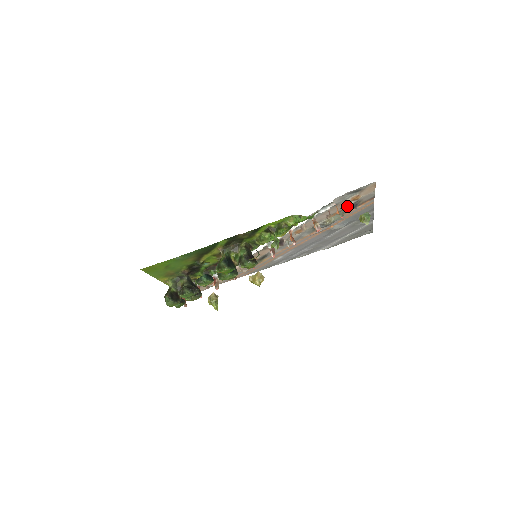
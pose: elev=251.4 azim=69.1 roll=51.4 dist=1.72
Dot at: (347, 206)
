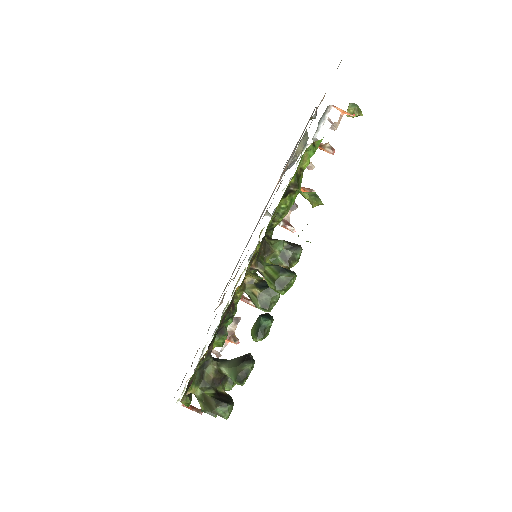
Dot at: occluded
